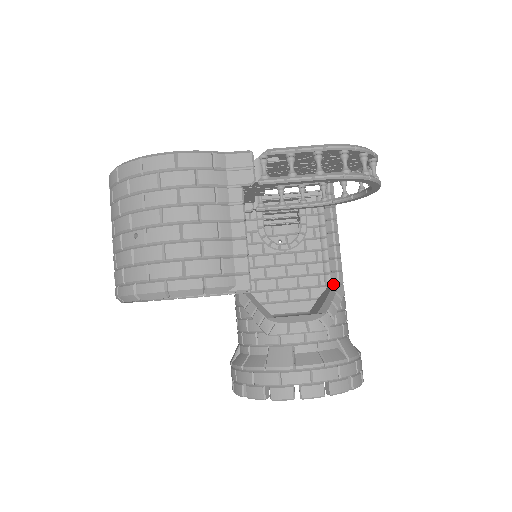
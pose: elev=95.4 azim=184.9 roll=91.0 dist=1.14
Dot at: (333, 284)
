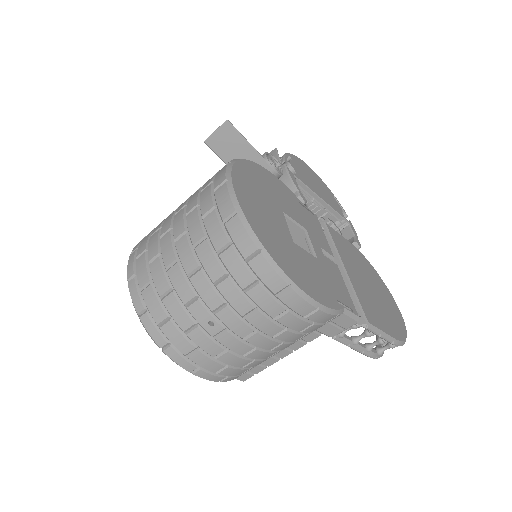
Dot at: occluded
